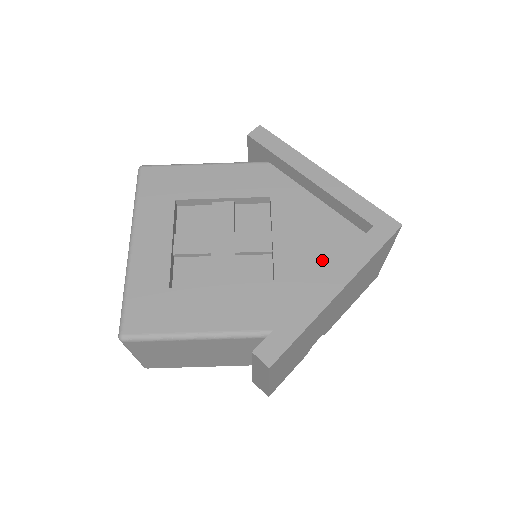
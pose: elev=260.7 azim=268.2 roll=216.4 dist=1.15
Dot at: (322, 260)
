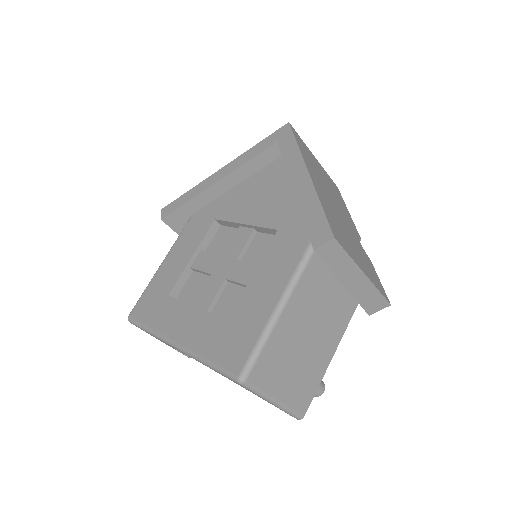
Dot at: (282, 190)
